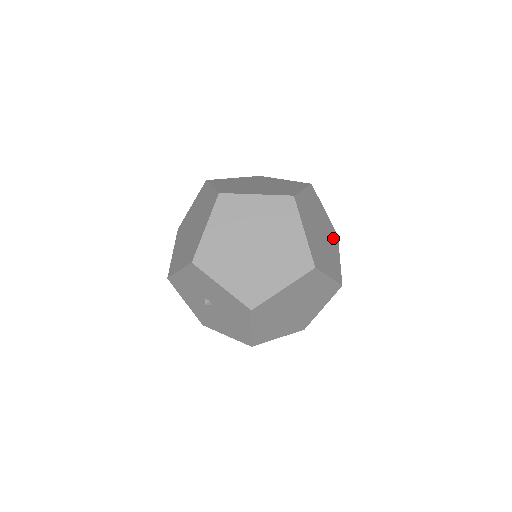
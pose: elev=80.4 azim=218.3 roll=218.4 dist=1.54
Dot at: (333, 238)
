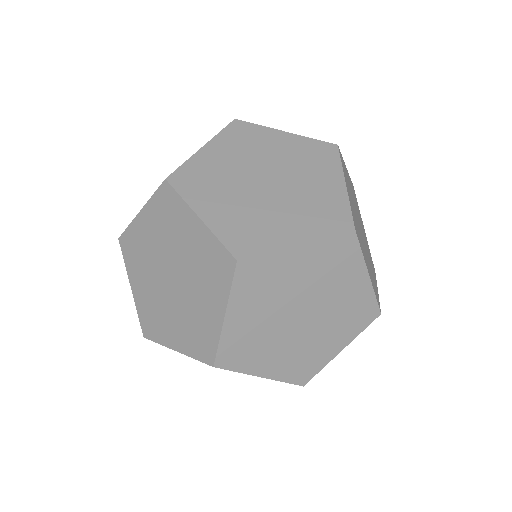
Dot at: (357, 204)
